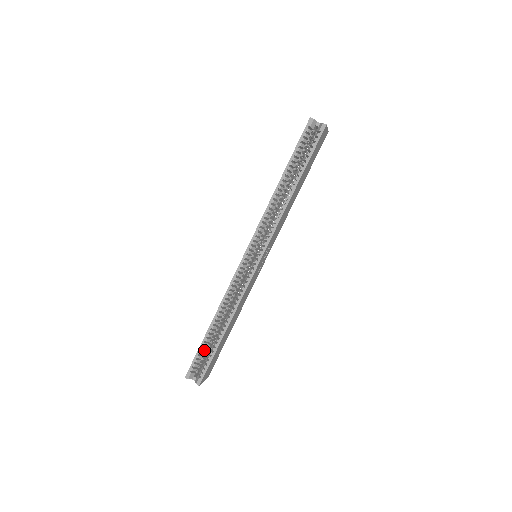
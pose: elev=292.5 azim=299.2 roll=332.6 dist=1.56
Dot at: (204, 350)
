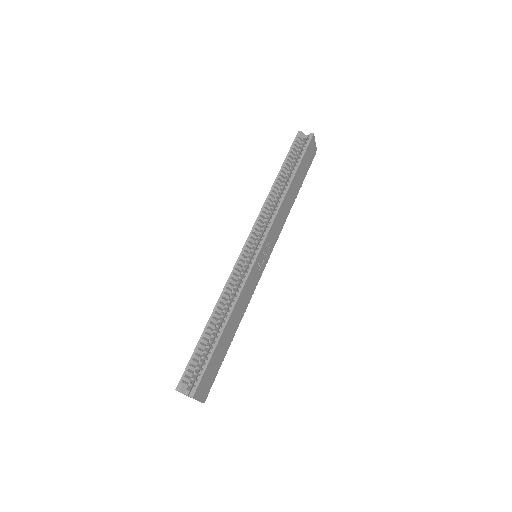
Dot at: (199, 357)
